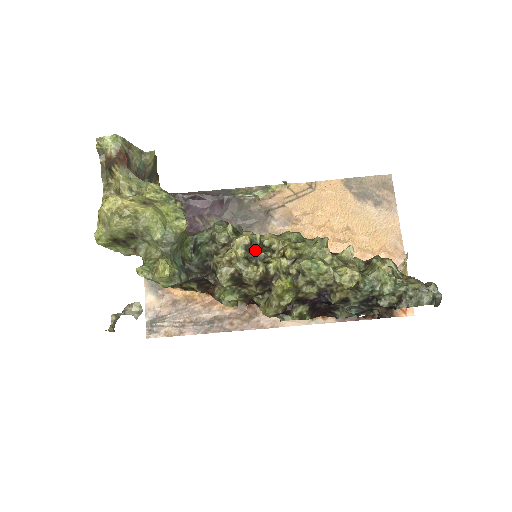
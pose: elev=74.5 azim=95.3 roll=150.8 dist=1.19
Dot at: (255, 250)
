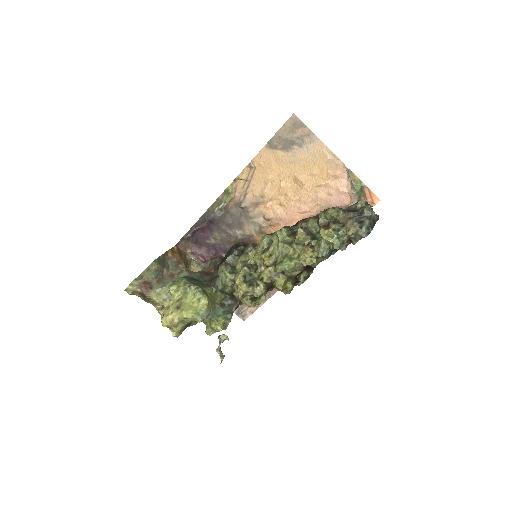
Dot at: (250, 277)
